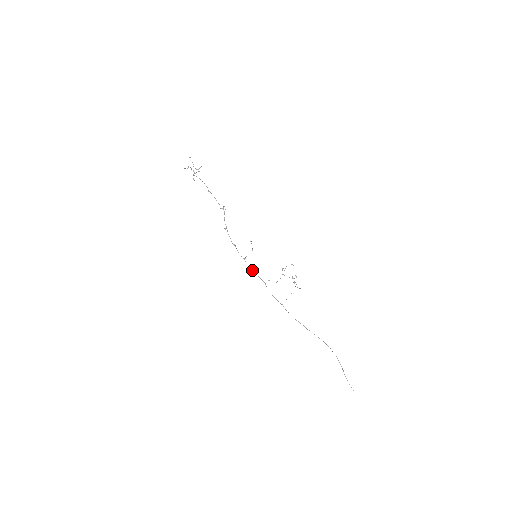
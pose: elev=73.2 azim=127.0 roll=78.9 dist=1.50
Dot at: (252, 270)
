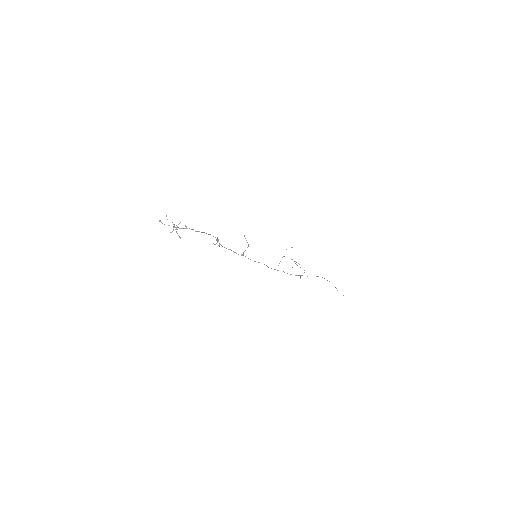
Dot at: occluded
